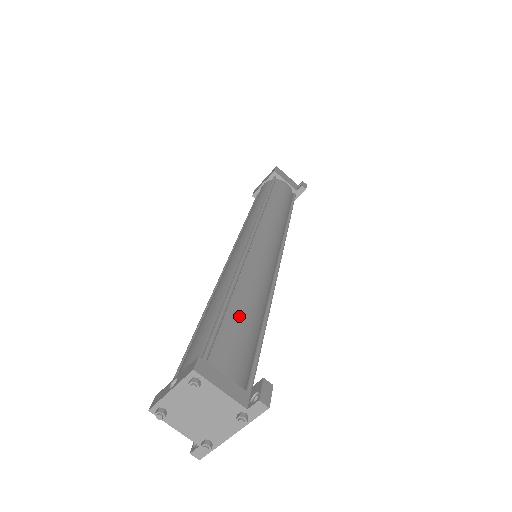
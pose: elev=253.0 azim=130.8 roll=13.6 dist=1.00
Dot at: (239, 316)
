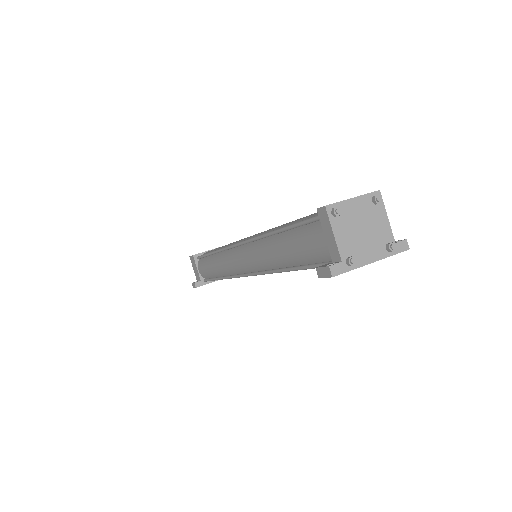
Dot at: occluded
